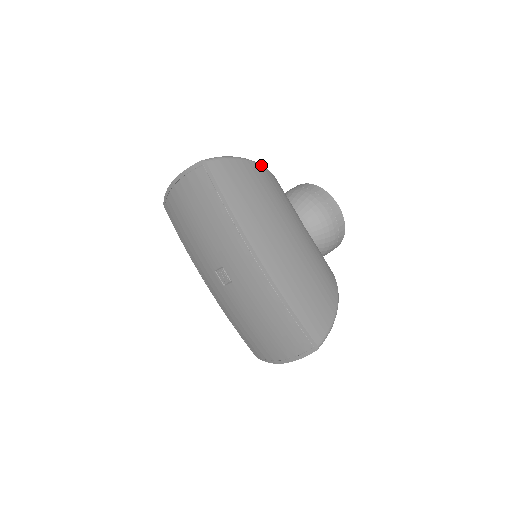
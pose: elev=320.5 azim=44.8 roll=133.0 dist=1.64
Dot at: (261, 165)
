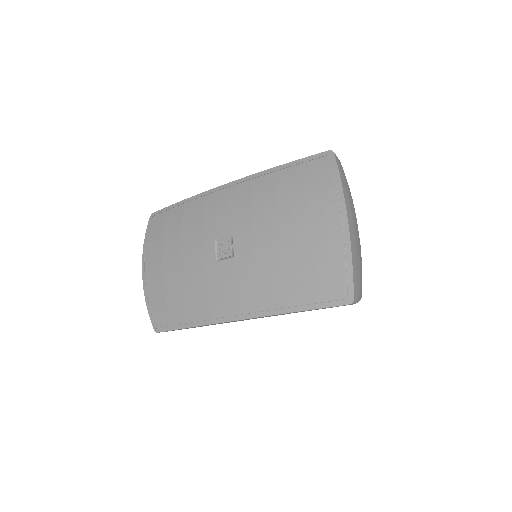
Dot at: occluded
